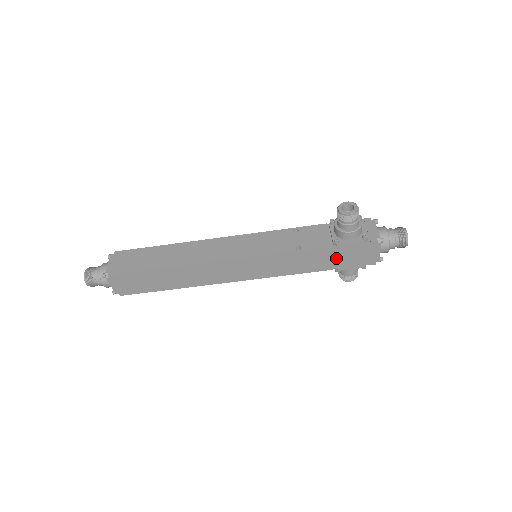
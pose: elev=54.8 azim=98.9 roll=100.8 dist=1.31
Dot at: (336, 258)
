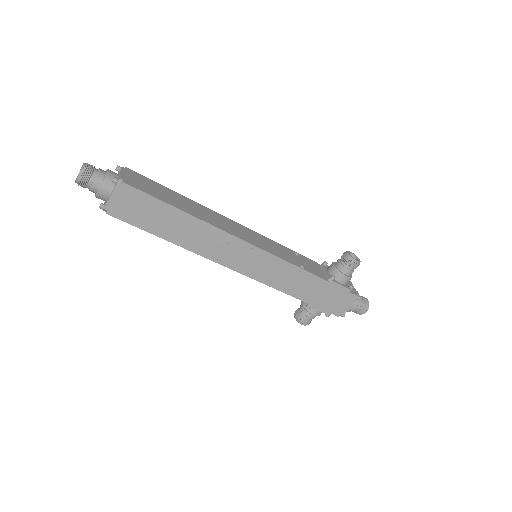
Dot at: (320, 294)
